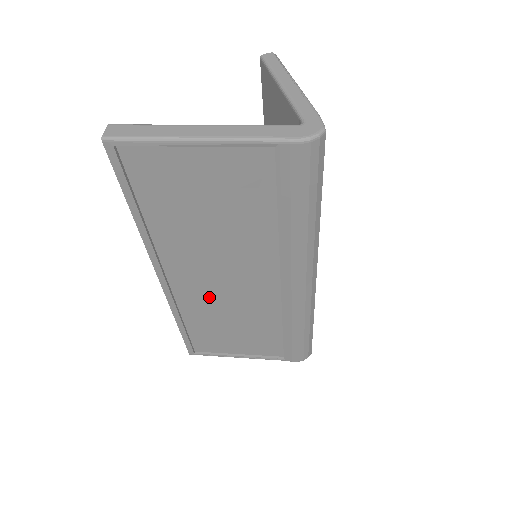
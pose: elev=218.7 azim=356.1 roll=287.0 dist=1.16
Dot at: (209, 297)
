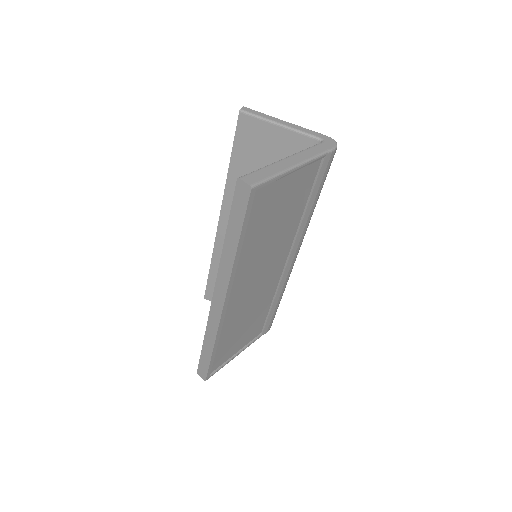
Dot at: (243, 304)
